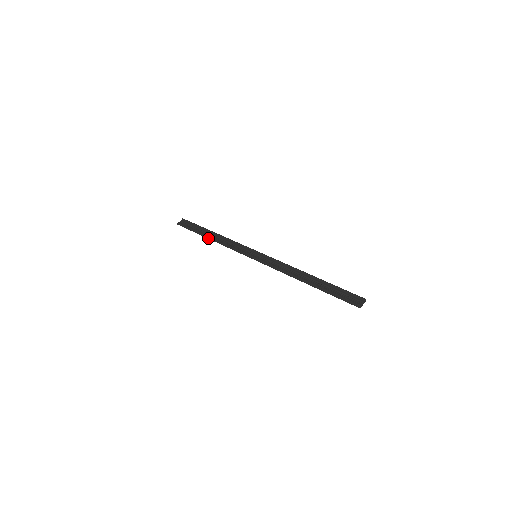
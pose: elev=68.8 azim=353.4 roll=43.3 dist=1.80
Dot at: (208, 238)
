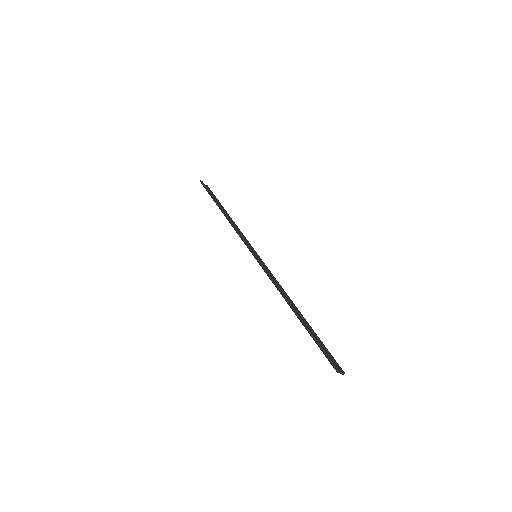
Dot at: (221, 209)
